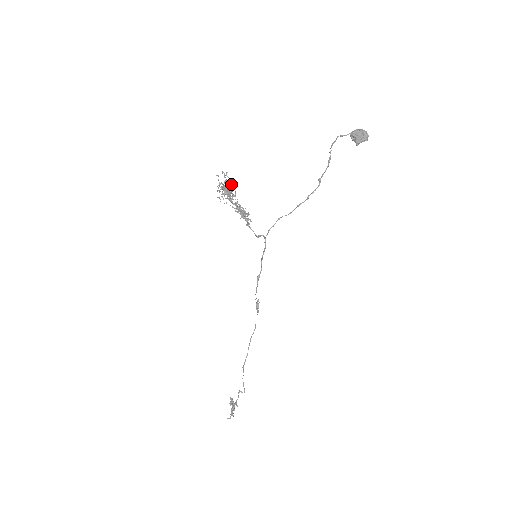
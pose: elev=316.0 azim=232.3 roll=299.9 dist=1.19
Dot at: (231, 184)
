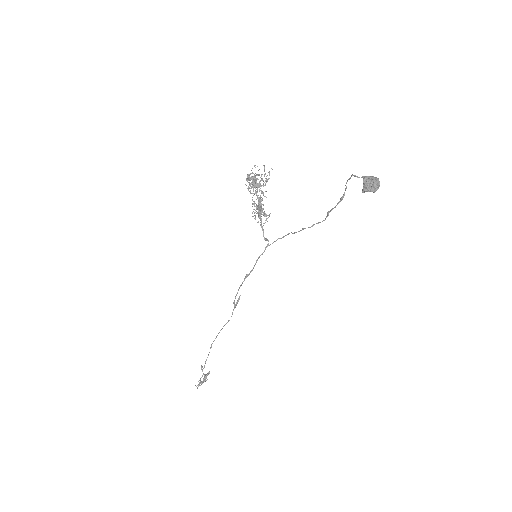
Dot at: (266, 180)
